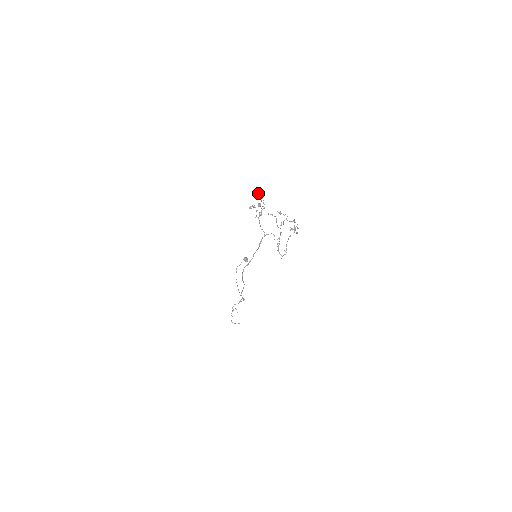
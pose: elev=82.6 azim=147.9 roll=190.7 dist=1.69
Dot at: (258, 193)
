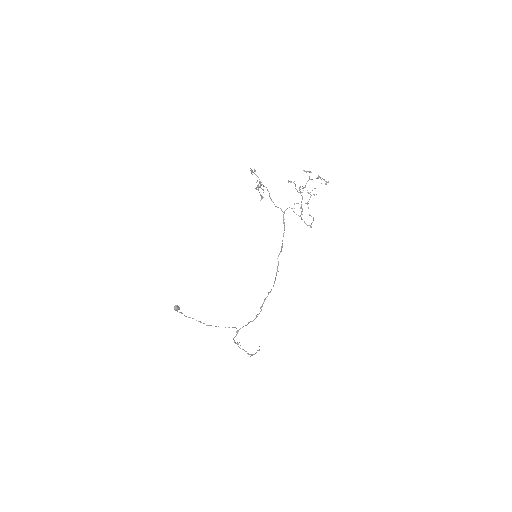
Dot at: occluded
